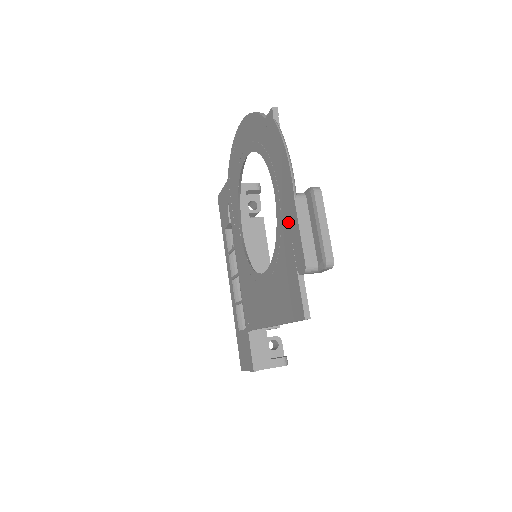
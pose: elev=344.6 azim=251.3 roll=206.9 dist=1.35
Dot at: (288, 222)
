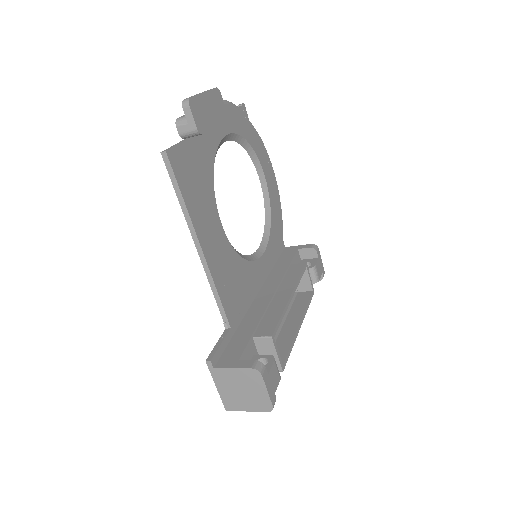
Dot at: occluded
